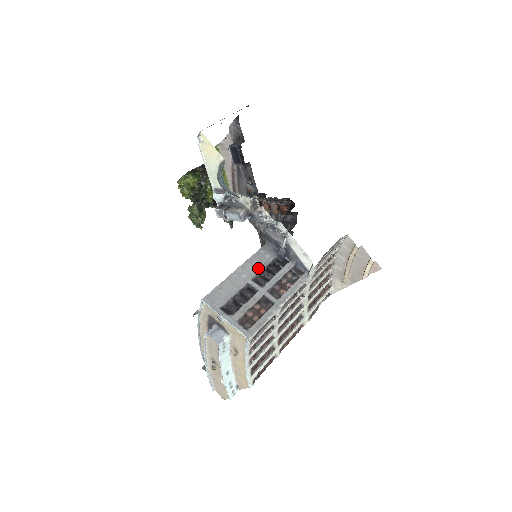
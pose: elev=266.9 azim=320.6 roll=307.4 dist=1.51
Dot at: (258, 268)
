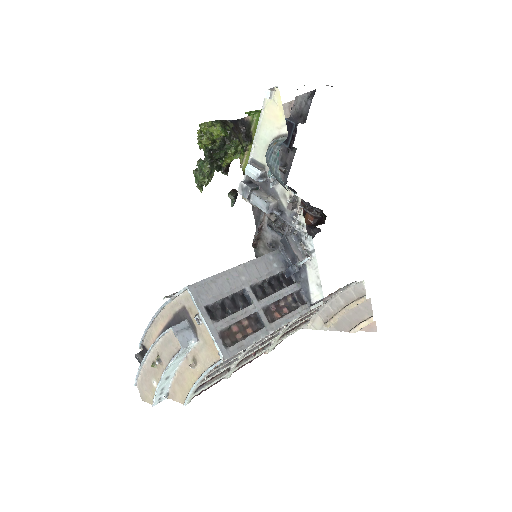
Dot at: (261, 275)
